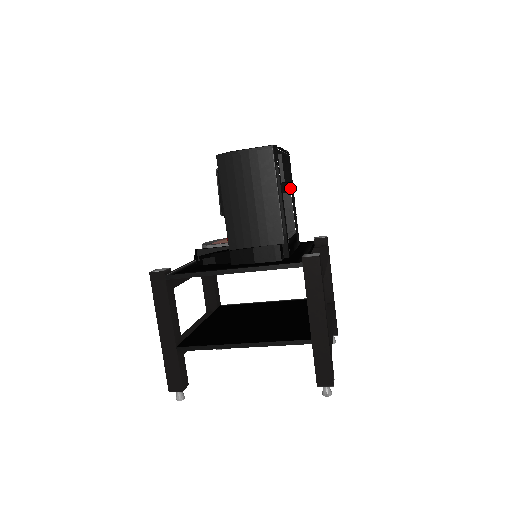
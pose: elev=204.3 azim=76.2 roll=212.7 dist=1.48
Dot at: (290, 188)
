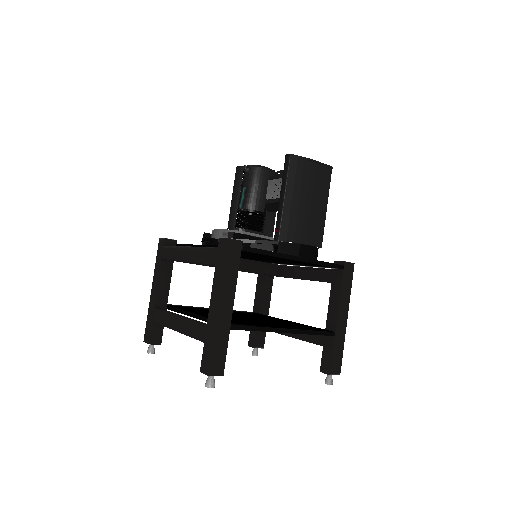
Dot at: occluded
